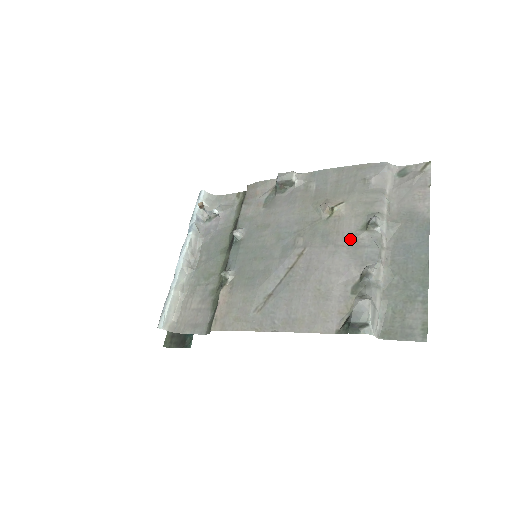
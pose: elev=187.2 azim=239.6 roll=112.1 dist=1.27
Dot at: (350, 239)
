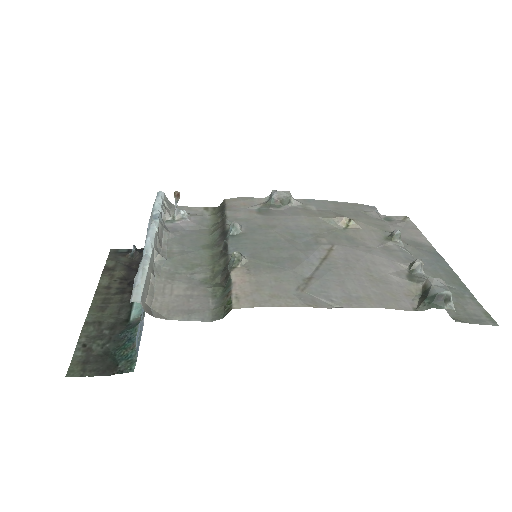
Dot at: (379, 244)
